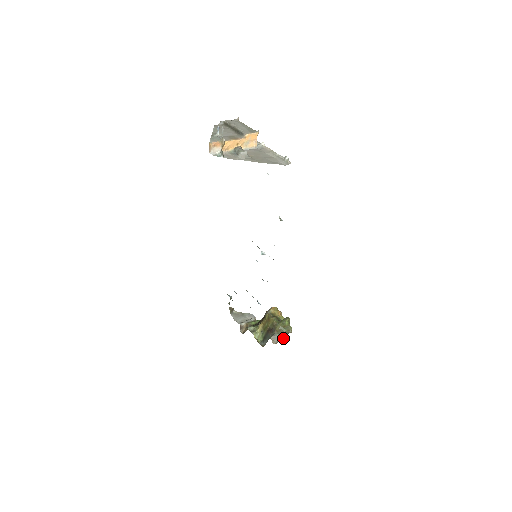
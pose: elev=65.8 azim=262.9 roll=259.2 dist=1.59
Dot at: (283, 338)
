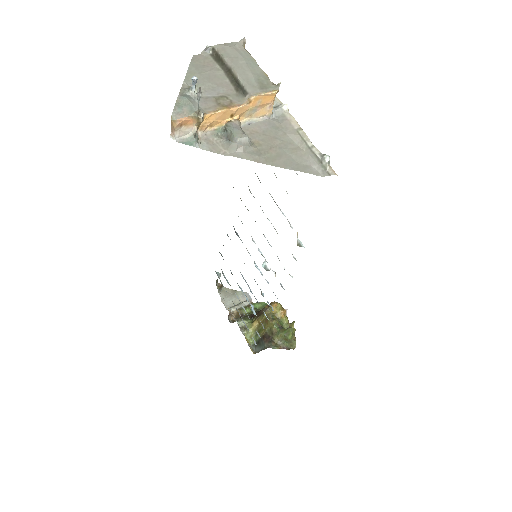
Dot at: occluded
